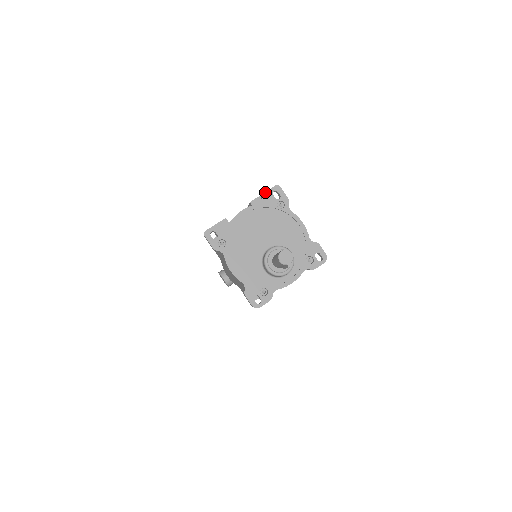
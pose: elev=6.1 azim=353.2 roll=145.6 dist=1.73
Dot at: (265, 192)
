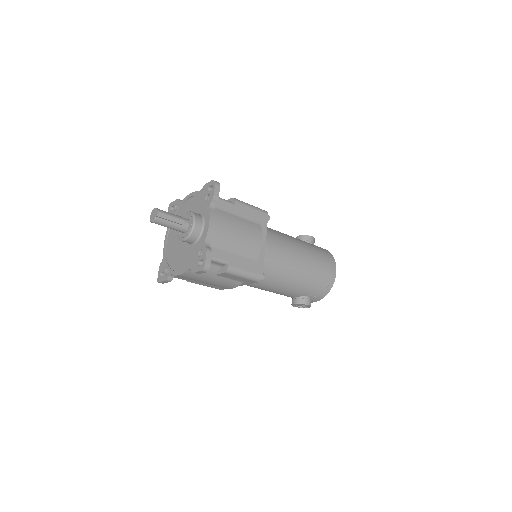
Dot at: occluded
